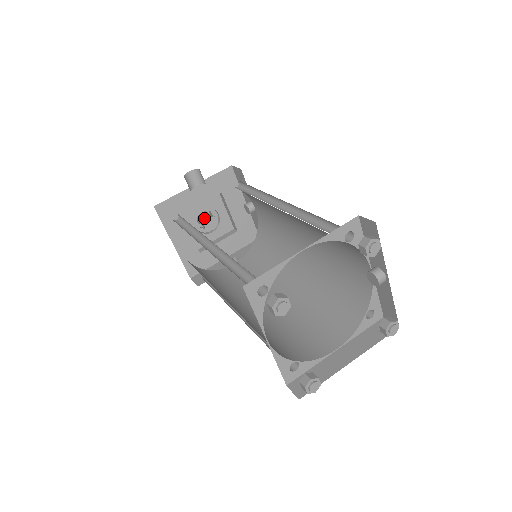
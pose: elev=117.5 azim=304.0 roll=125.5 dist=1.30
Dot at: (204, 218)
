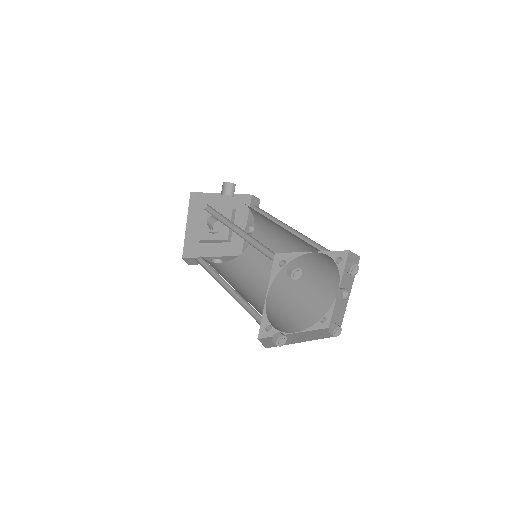
Dot at: (215, 220)
